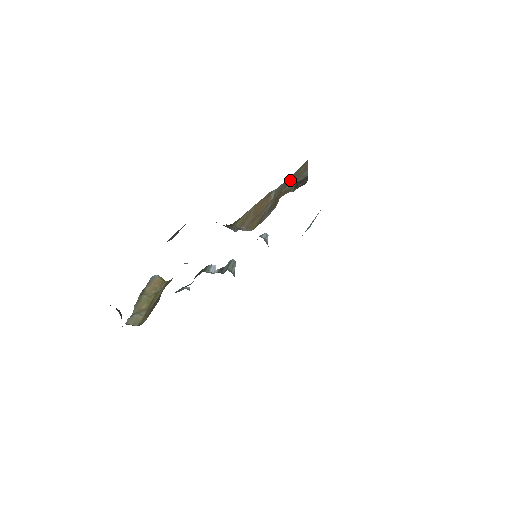
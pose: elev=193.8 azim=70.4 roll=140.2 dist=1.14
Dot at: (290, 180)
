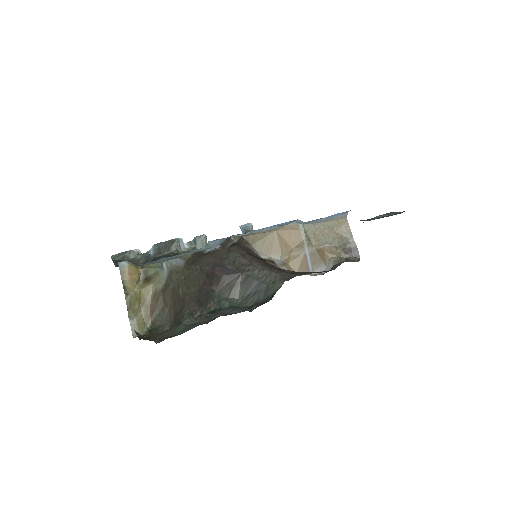
Dot at: (329, 233)
